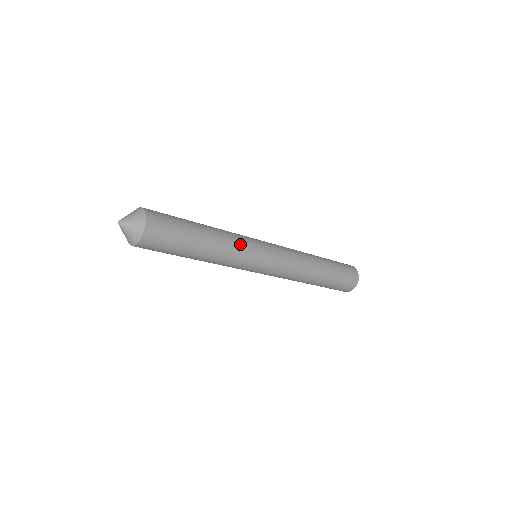
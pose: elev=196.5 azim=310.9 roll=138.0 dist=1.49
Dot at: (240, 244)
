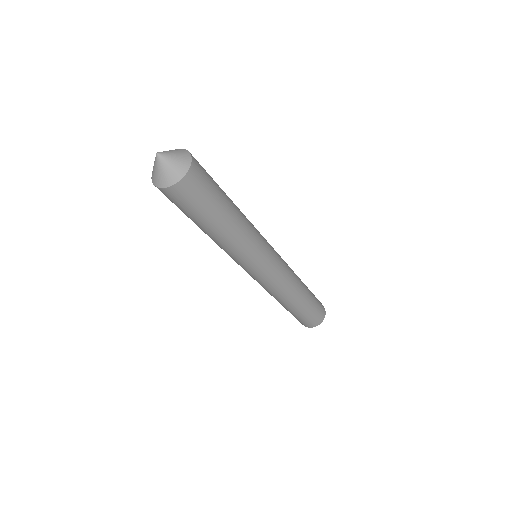
Dot at: (256, 233)
